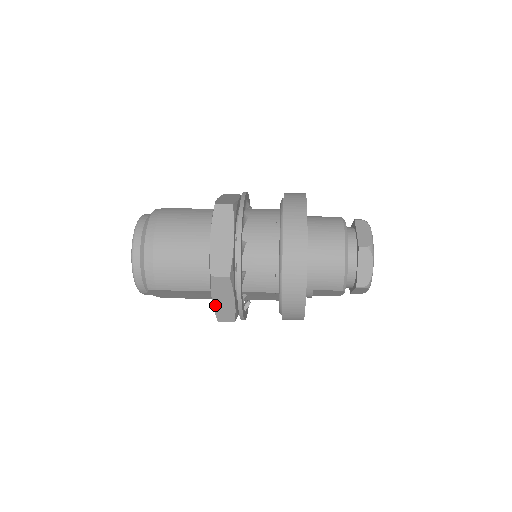
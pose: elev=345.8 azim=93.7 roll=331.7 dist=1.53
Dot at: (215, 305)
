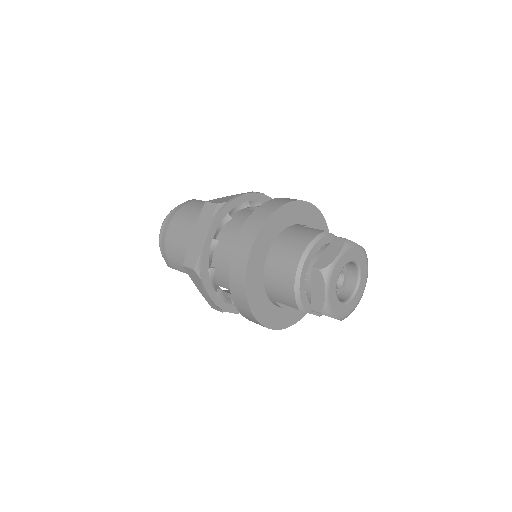
Dot at: (201, 292)
